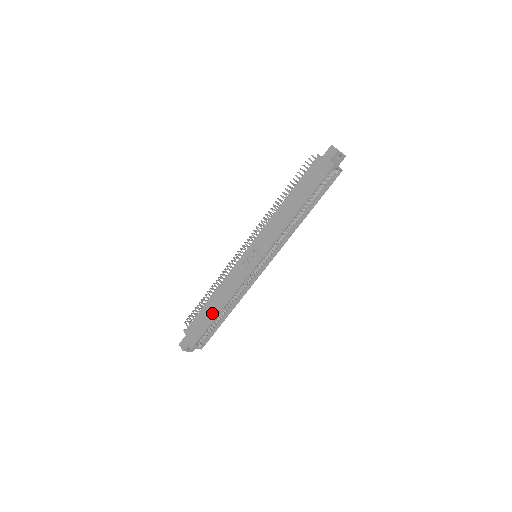
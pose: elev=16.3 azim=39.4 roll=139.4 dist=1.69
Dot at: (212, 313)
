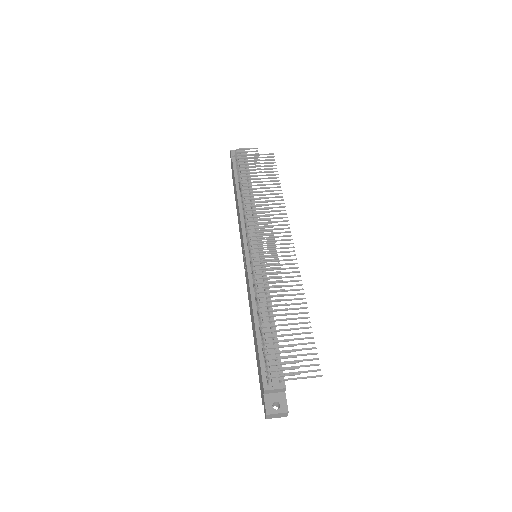
Dot at: occluded
